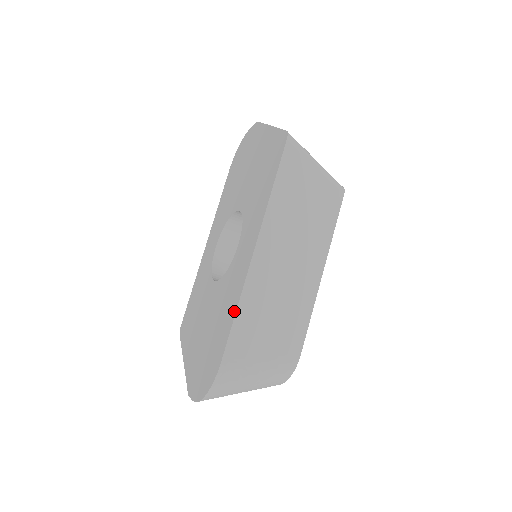
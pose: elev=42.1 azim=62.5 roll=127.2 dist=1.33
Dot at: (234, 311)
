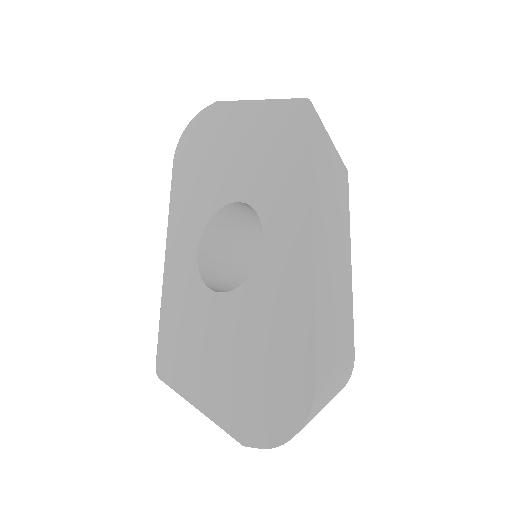
Dot at: (310, 314)
